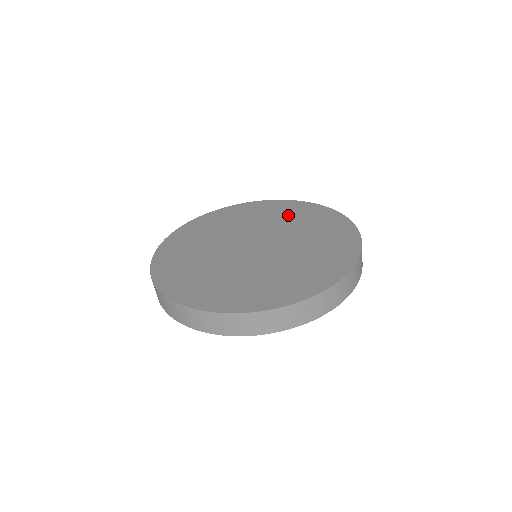
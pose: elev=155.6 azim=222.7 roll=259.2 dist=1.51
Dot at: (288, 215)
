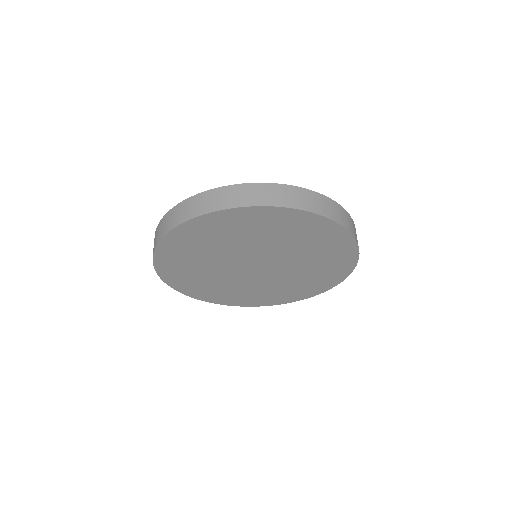
Dot at: occluded
